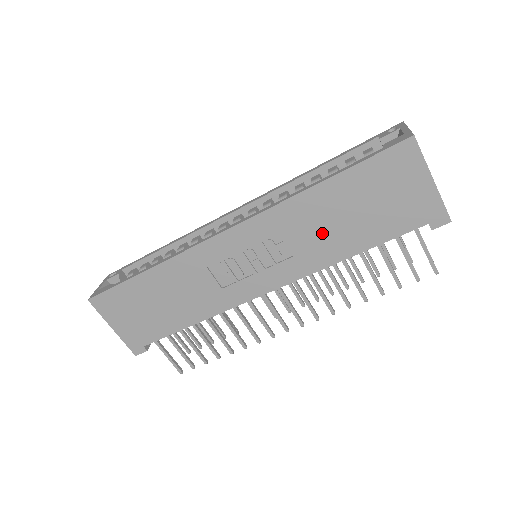
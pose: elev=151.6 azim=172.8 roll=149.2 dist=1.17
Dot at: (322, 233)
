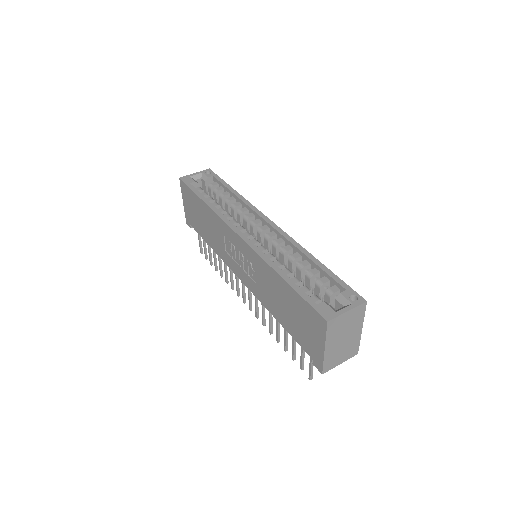
Dot at: (271, 294)
